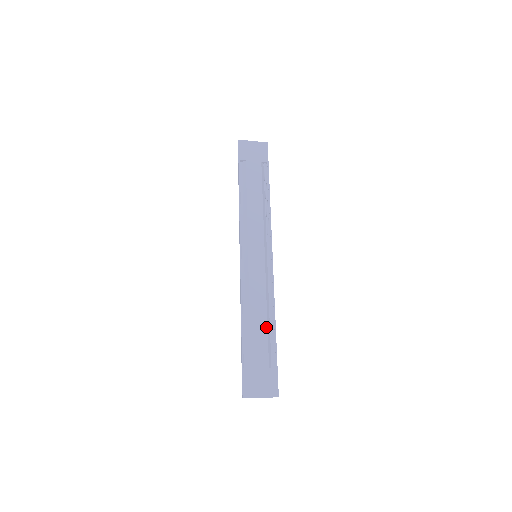
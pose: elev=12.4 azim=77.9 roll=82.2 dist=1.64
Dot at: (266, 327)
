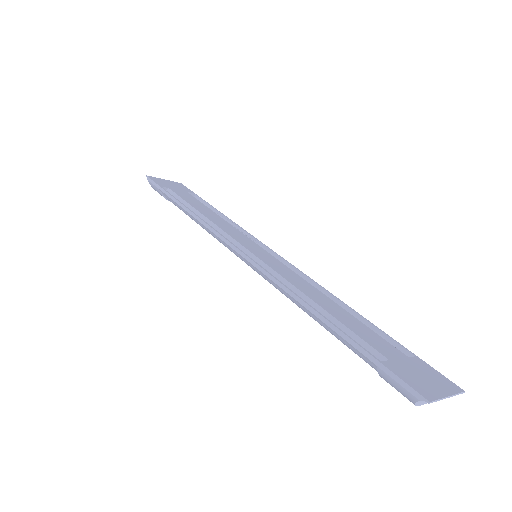
Dot at: (348, 313)
